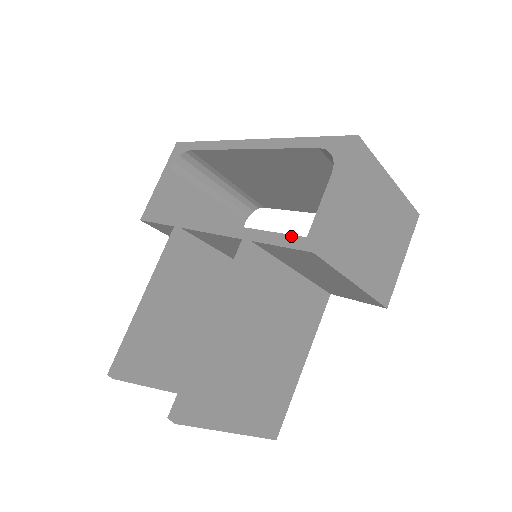
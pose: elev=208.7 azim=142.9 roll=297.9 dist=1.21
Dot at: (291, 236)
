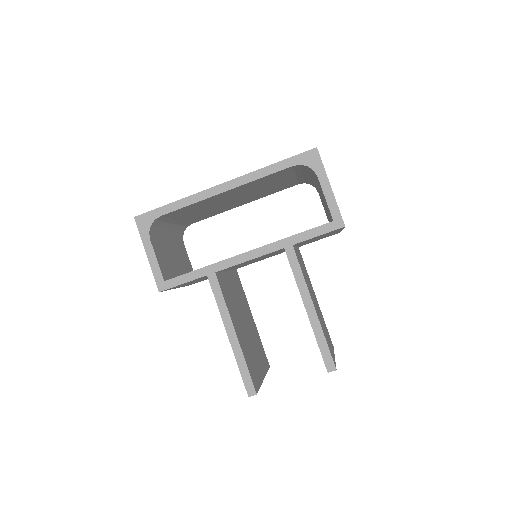
Dot at: (322, 226)
